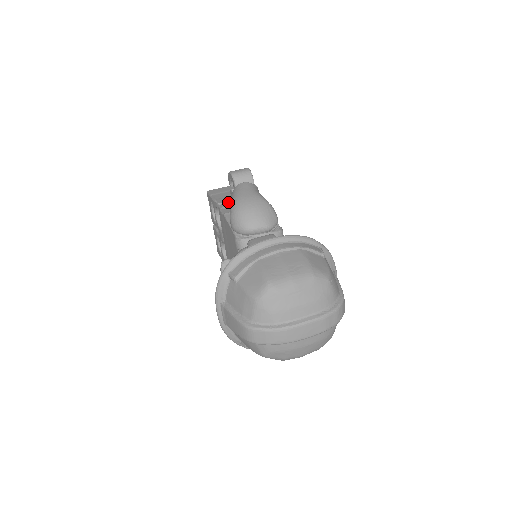
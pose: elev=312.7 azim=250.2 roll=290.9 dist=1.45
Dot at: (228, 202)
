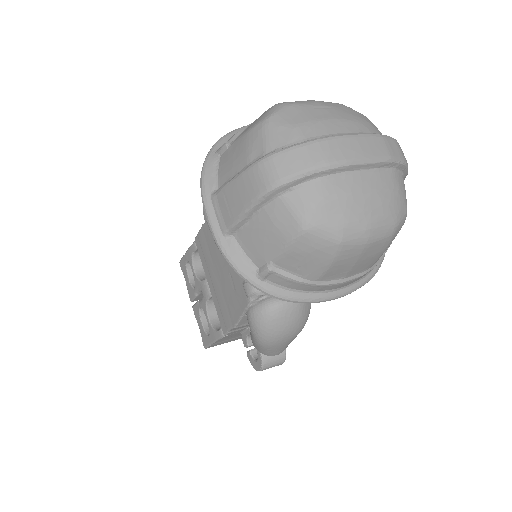
Dot at: occluded
